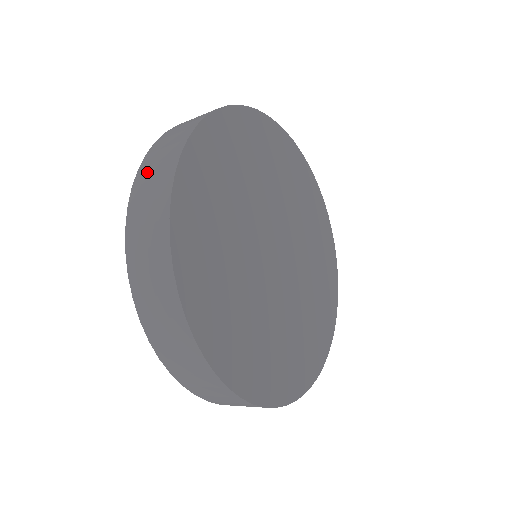
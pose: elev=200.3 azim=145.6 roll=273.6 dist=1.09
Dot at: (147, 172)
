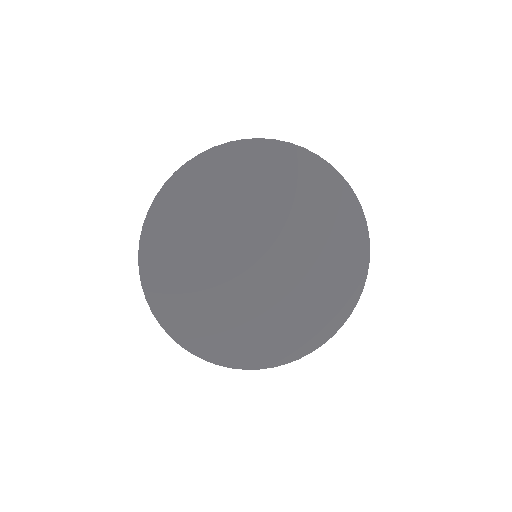
Dot at: occluded
